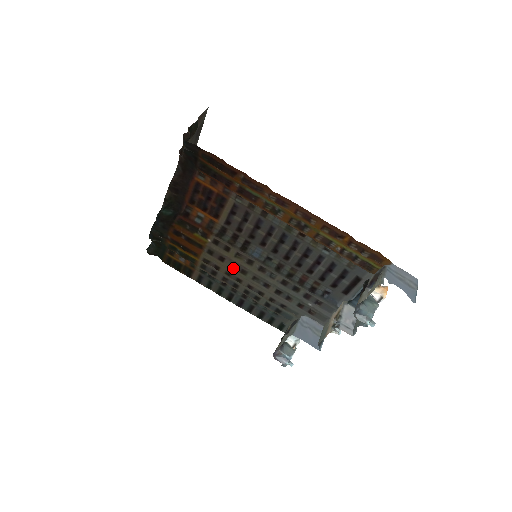
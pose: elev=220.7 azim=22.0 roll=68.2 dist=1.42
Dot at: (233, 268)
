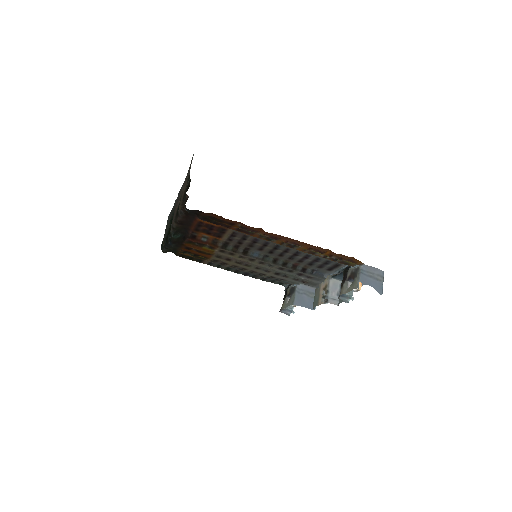
Dot at: (239, 264)
